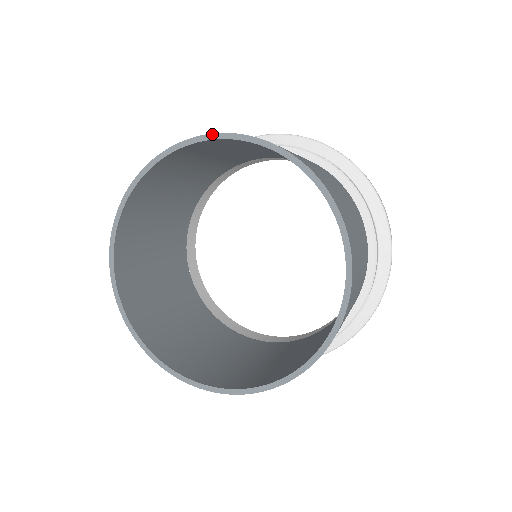
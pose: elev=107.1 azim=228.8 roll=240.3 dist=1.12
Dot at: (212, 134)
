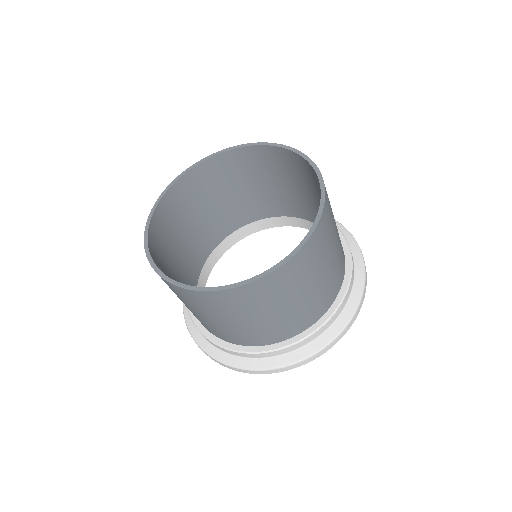
Dot at: (229, 148)
